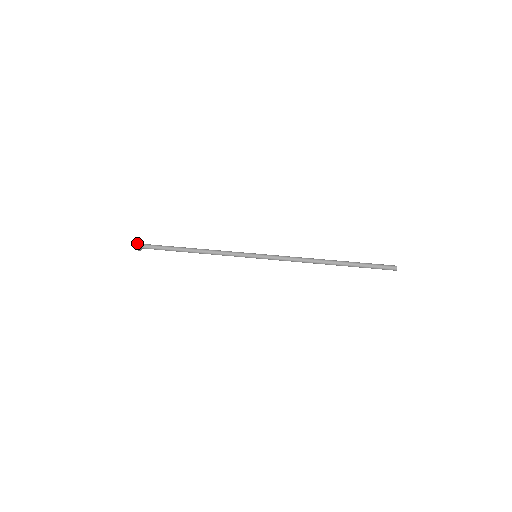
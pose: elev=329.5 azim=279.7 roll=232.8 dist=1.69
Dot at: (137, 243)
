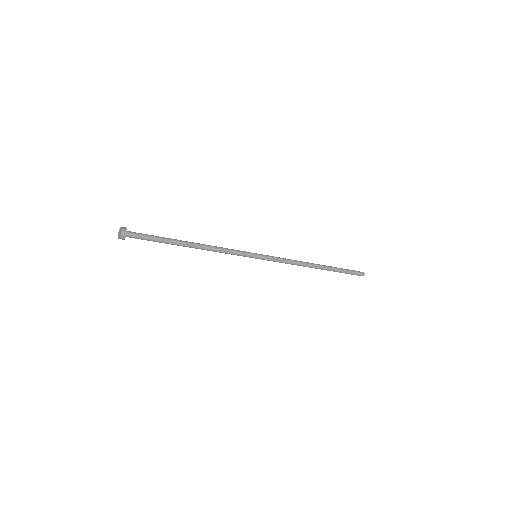
Dot at: (123, 227)
